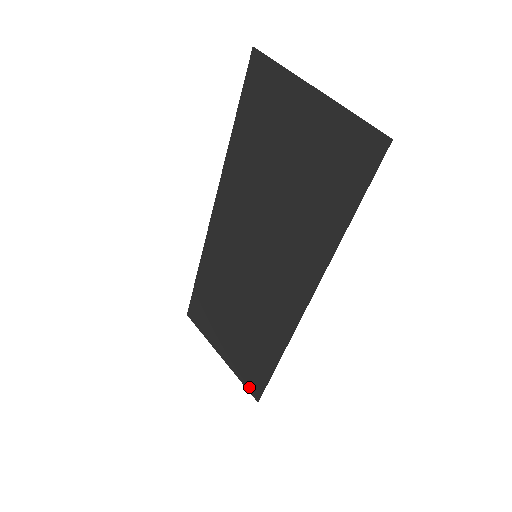
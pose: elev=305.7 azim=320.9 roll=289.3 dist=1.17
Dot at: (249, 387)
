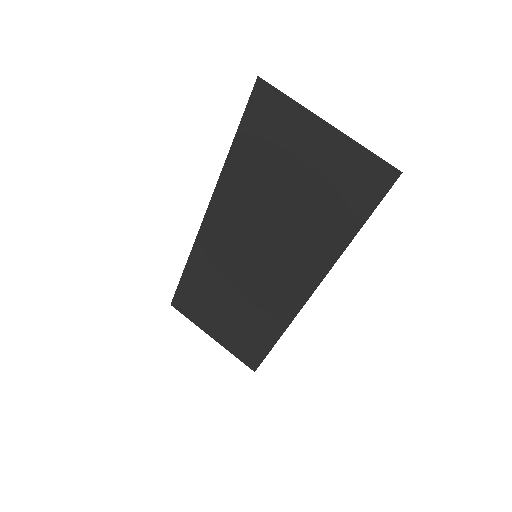
Dot at: (245, 361)
